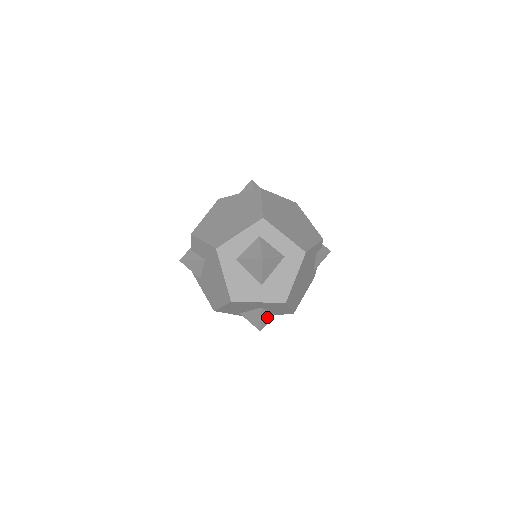
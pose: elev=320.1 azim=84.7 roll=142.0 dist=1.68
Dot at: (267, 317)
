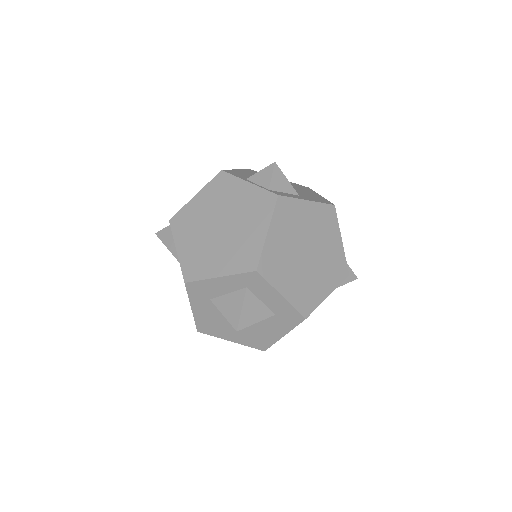
Dot at: occluded
